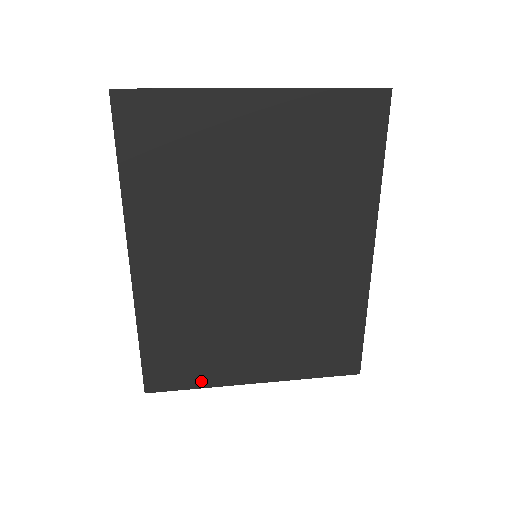
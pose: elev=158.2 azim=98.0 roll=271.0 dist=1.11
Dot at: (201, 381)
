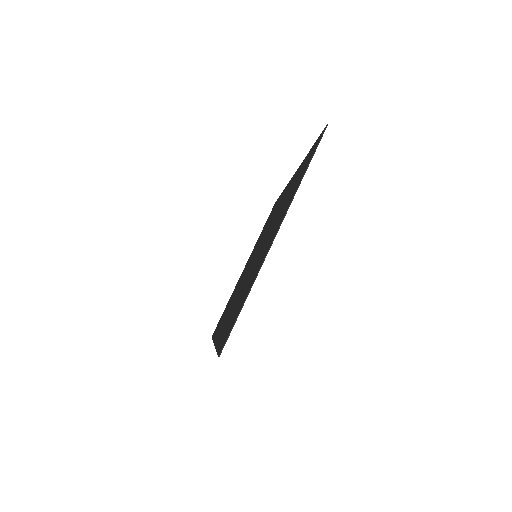
Dot at: occluded
